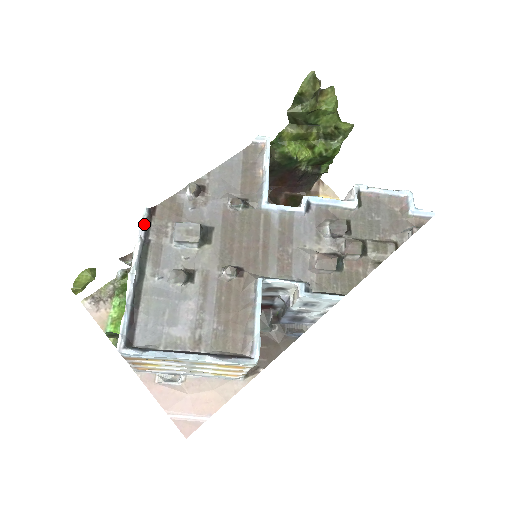
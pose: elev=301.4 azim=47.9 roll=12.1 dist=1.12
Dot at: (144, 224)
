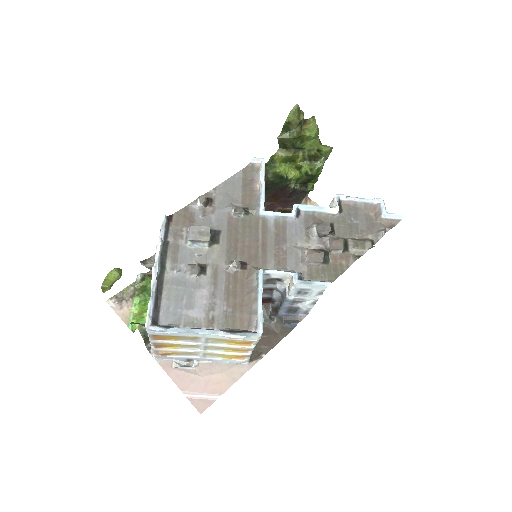
Dot at: (164, 228)
